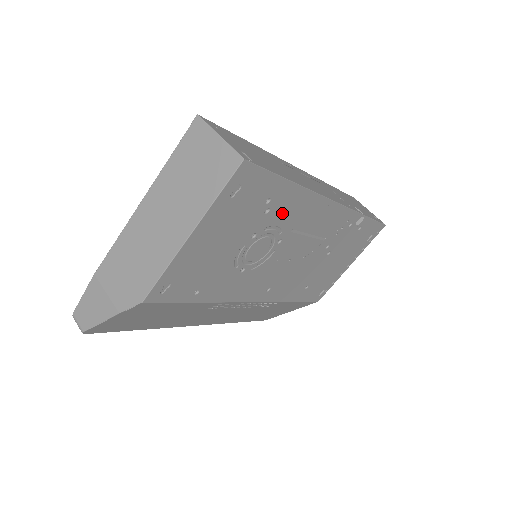
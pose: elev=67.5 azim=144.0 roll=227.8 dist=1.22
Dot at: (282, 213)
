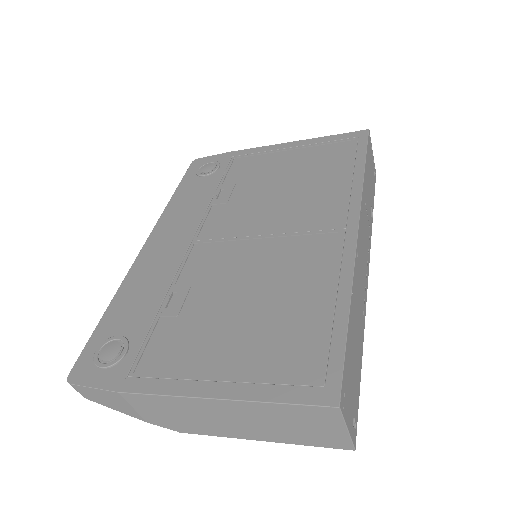
Dot at: occluded
